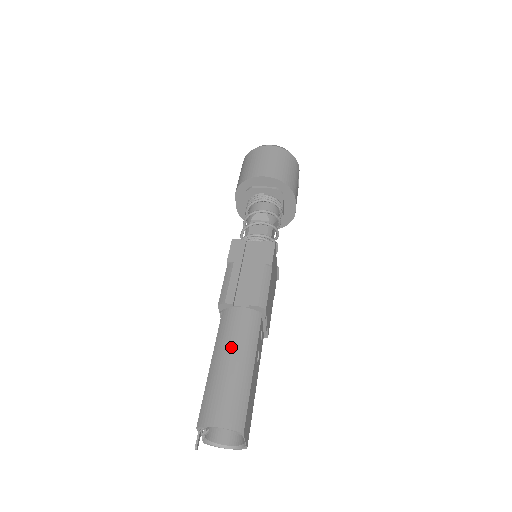
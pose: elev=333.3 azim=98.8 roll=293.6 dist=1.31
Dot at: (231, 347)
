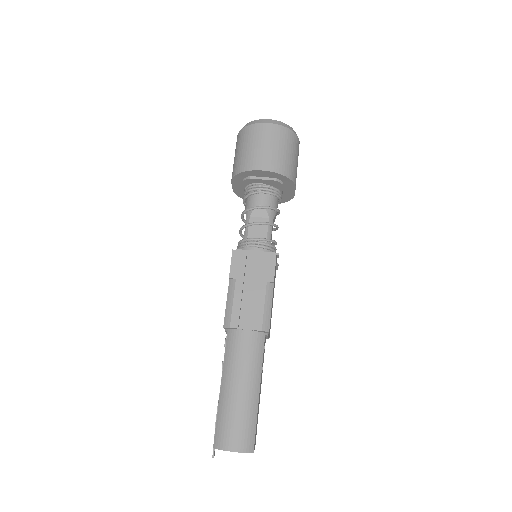
Dot at: (239, 374)
